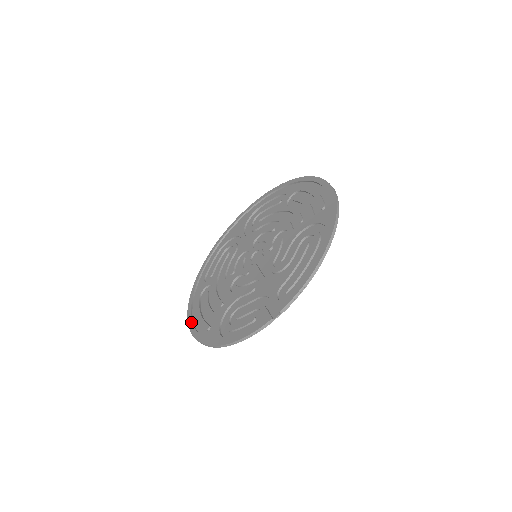
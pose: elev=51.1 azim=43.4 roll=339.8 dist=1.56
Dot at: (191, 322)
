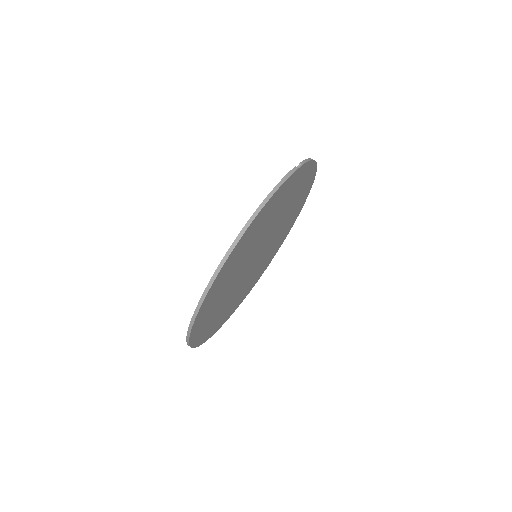
Dot at: occluded
